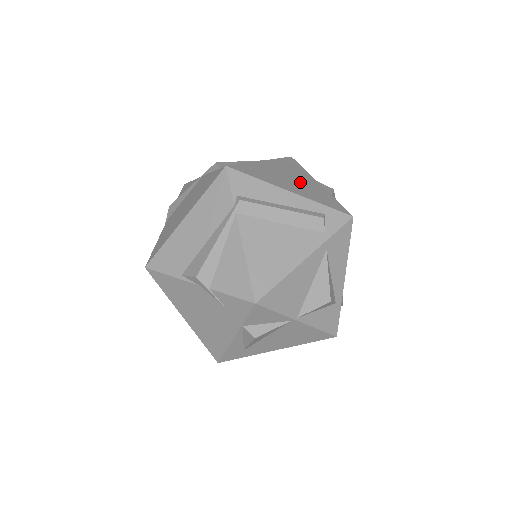
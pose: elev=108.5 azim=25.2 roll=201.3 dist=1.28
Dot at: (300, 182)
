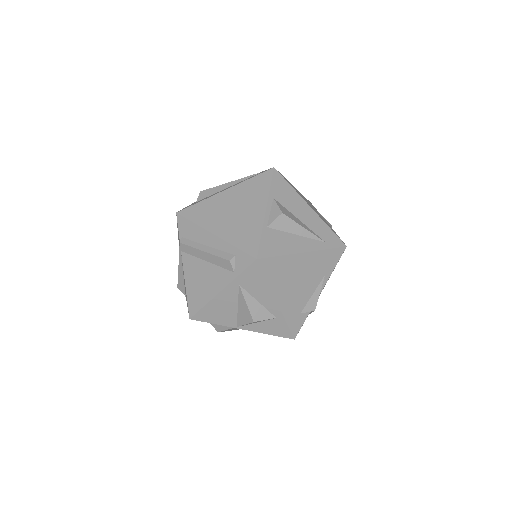
Dot at: (240, 215)
